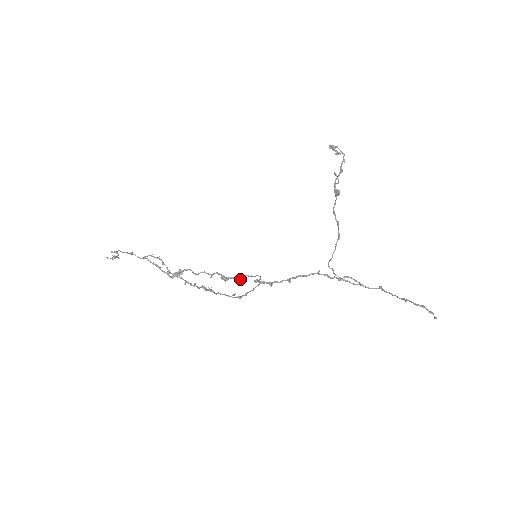
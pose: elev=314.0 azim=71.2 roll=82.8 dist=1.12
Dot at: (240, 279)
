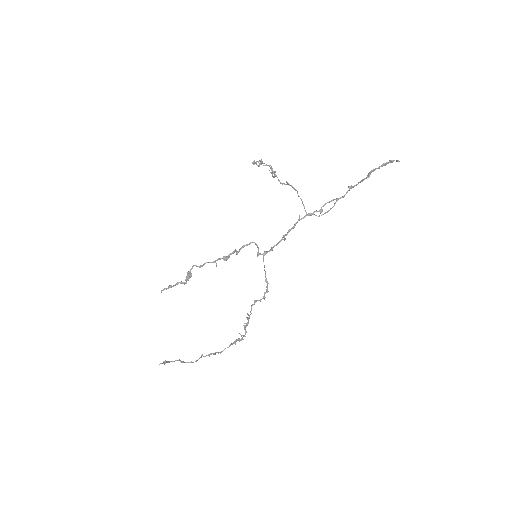
Dot at: occluded
